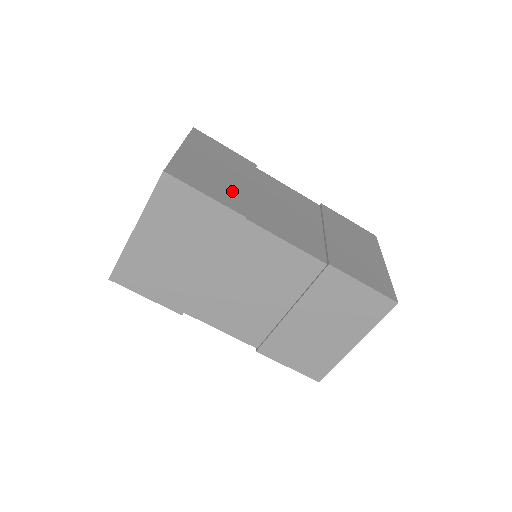
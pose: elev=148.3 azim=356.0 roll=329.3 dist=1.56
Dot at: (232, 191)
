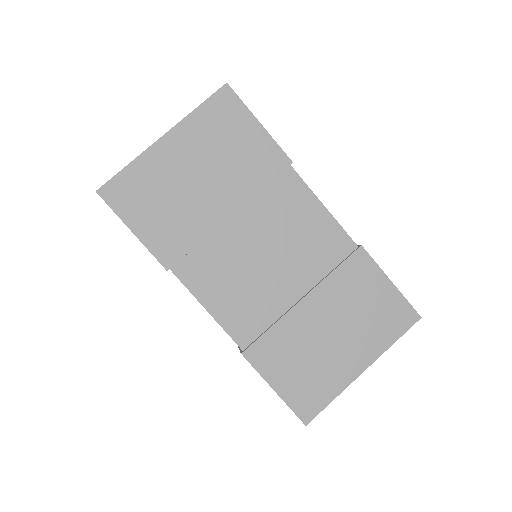
Dot at: (184, 224)
